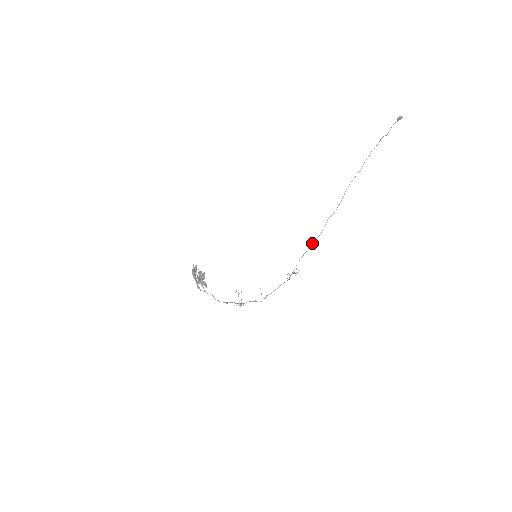
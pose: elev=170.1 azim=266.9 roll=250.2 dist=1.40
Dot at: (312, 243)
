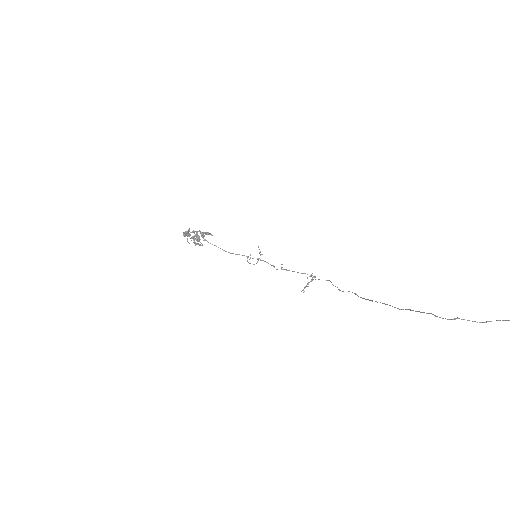
Dot at: occluded
